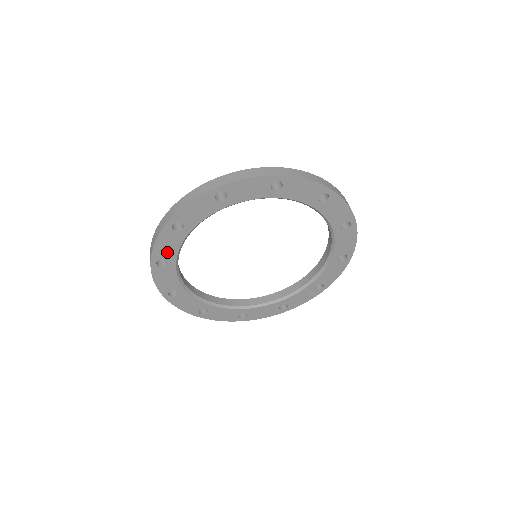
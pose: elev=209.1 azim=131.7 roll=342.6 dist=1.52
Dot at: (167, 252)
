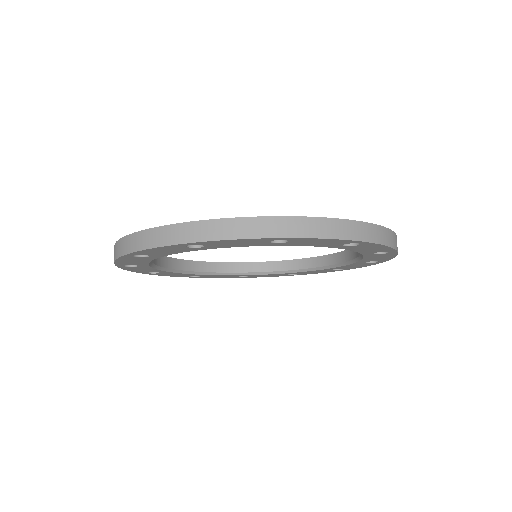
Dot at: (134, 263)
